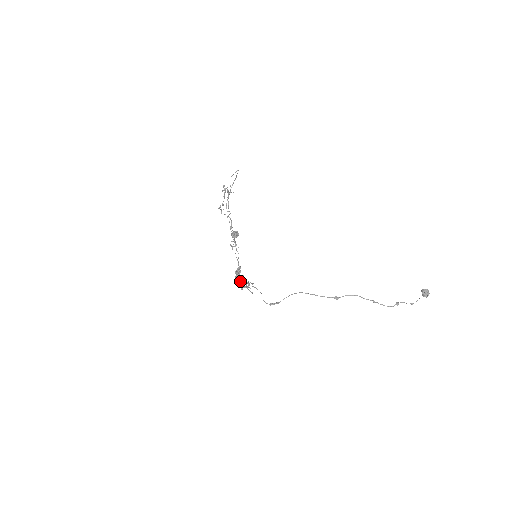
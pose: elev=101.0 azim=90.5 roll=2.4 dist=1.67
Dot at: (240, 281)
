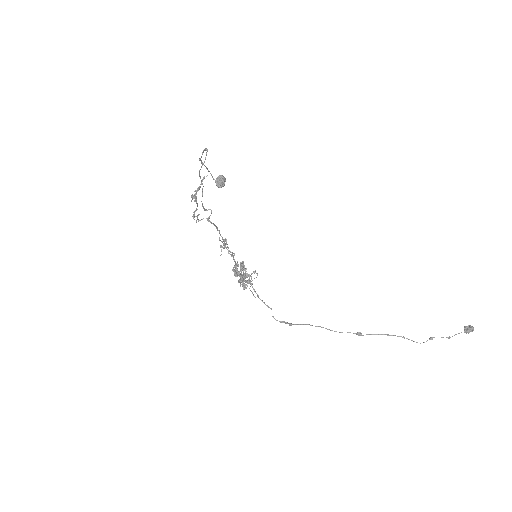
Dot at: (241, 282)
